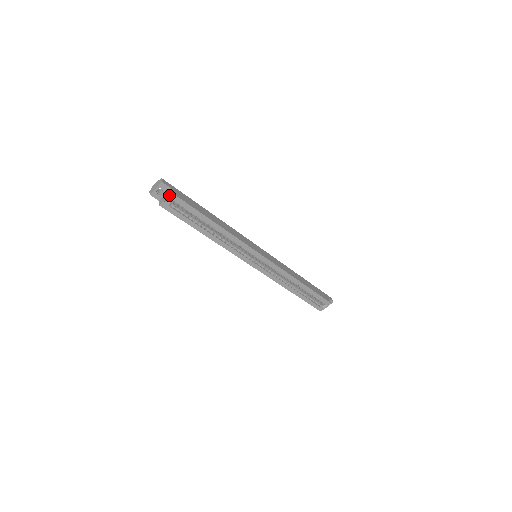
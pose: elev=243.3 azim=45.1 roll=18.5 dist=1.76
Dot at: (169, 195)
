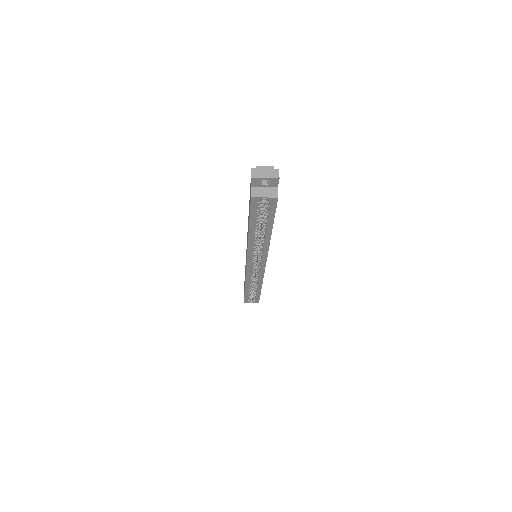
Dot at: (273, 197)
